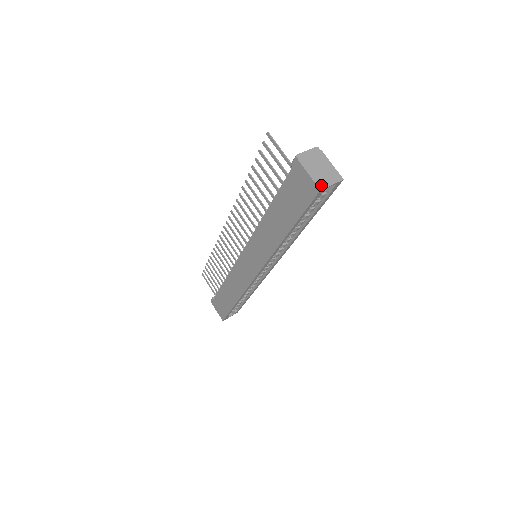
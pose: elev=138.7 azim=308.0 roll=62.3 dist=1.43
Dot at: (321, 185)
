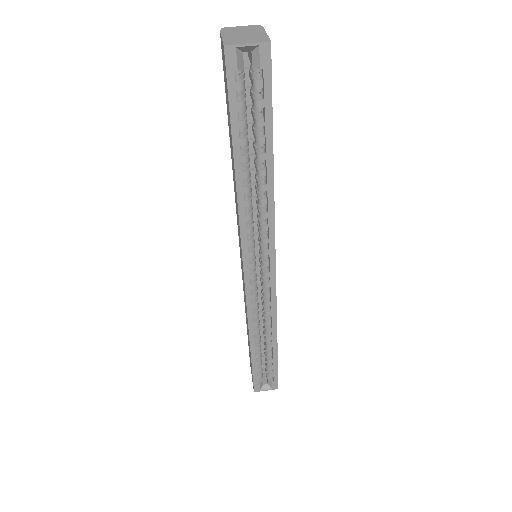
Dot at: (230, 43)
